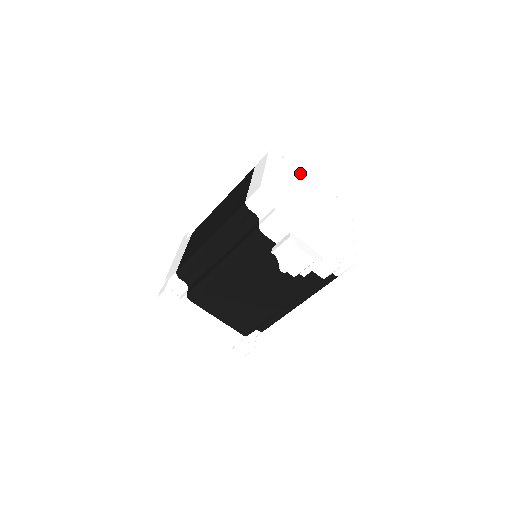
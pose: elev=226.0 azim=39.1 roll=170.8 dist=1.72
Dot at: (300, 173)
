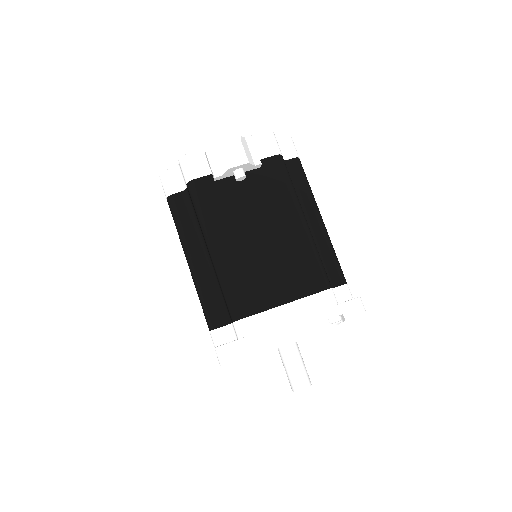
Dot at: occluded
